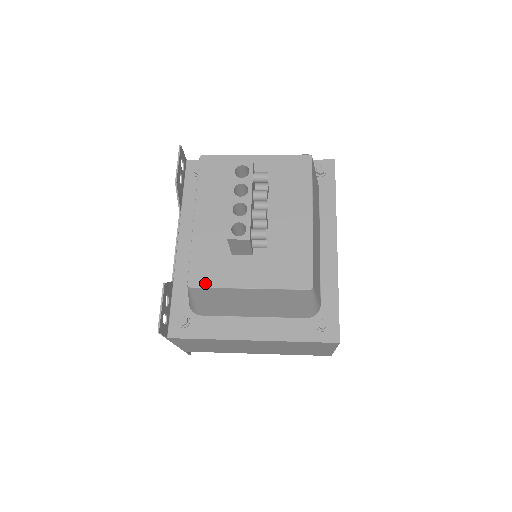
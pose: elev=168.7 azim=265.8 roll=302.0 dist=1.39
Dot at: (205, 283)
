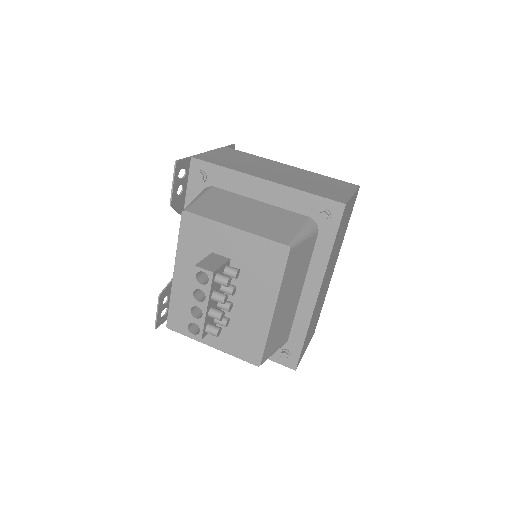
Dot at: (179, 330)
